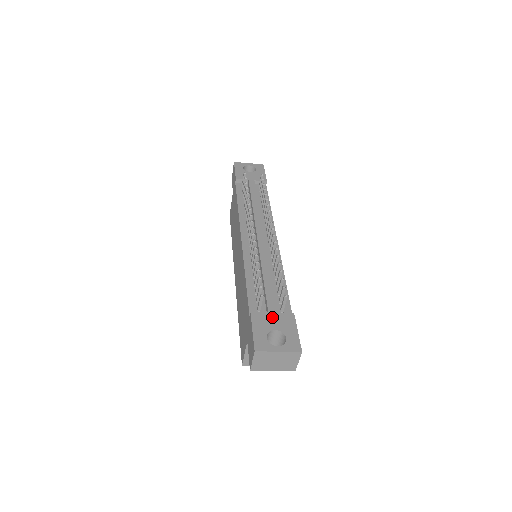
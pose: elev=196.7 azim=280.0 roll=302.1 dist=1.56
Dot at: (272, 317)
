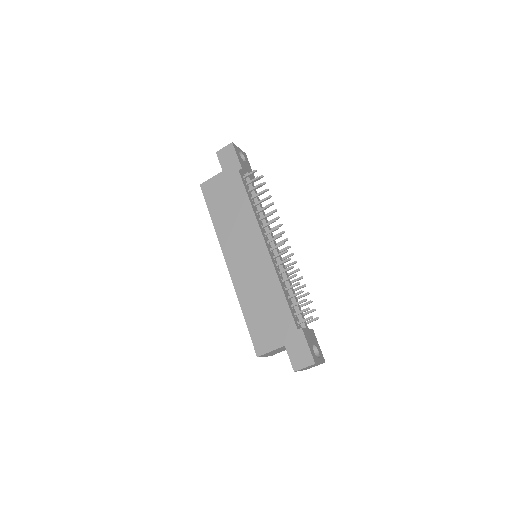
Dot at: (309, 333)
